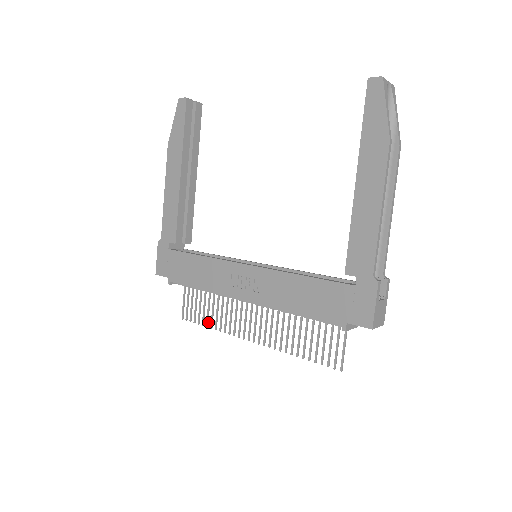
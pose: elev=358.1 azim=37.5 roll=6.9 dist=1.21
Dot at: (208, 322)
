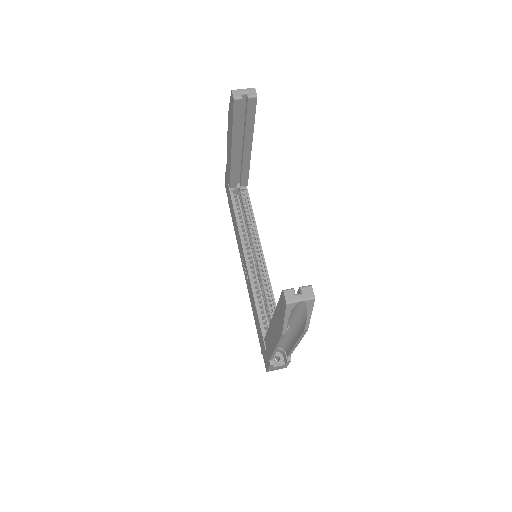
Dot at: occluded
